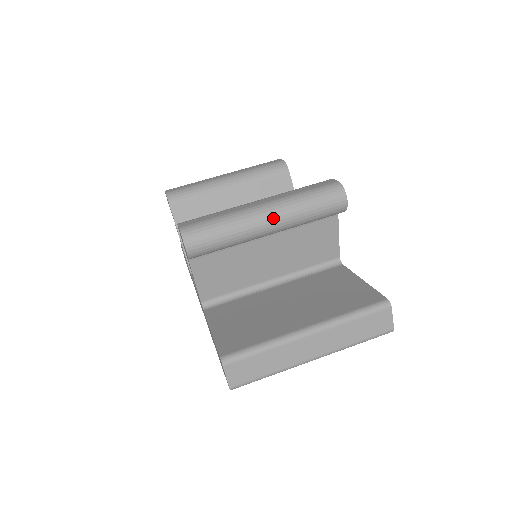
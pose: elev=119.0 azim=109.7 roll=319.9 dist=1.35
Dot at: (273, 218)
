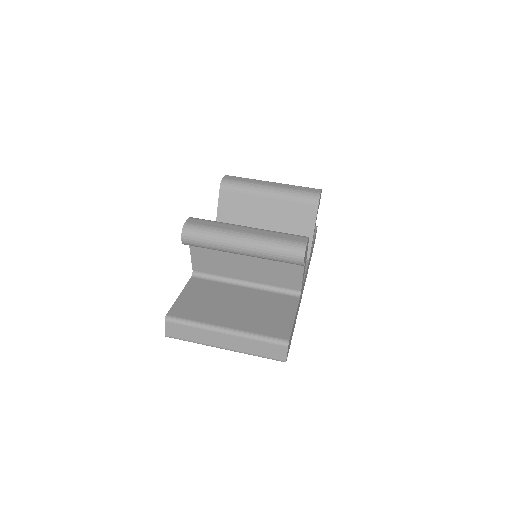
Dot at: (245, 247)
